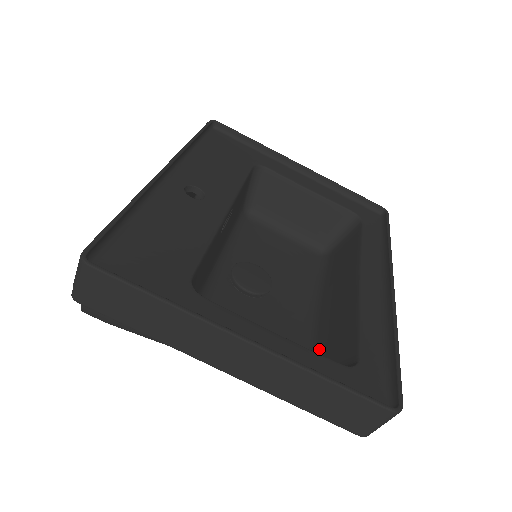
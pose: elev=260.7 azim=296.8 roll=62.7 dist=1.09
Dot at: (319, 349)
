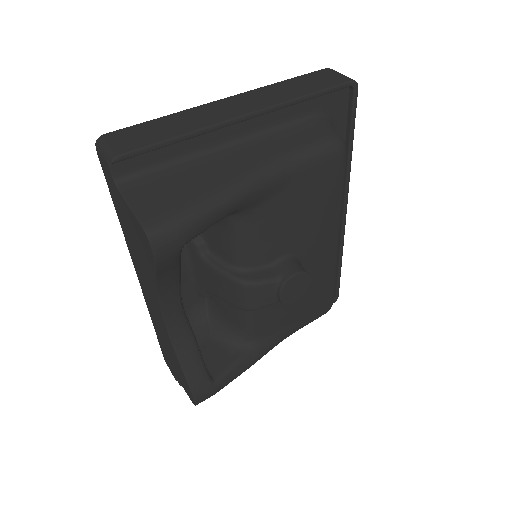
Dot at: occluded
